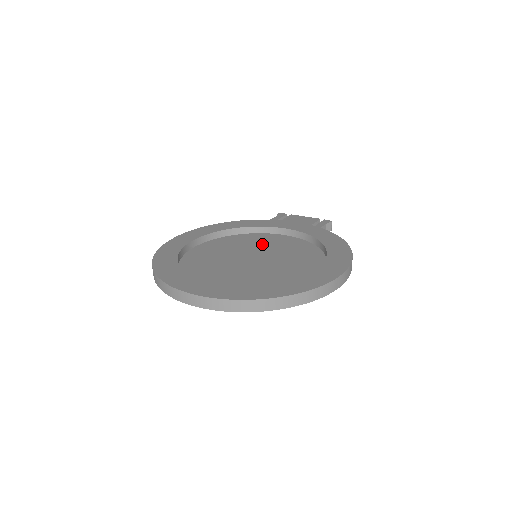
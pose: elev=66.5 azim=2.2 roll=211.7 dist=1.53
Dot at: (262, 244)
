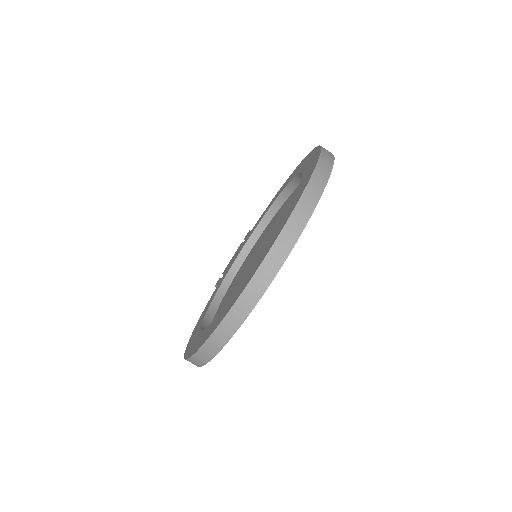
Dot at: (243, 269)
